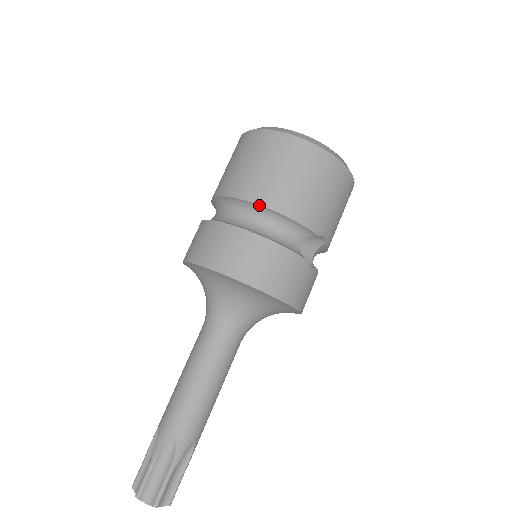
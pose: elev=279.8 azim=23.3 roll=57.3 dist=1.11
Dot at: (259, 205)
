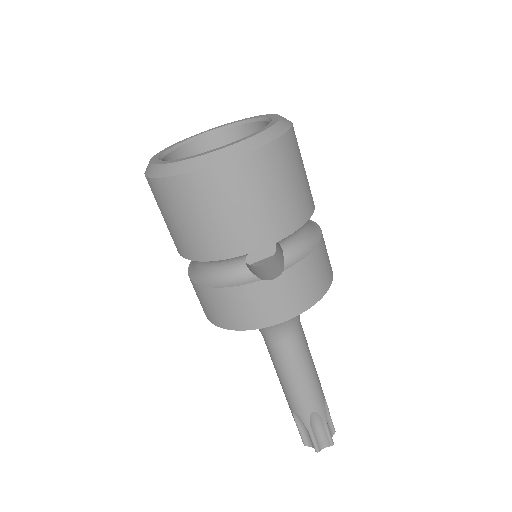
Dot at: occluded
